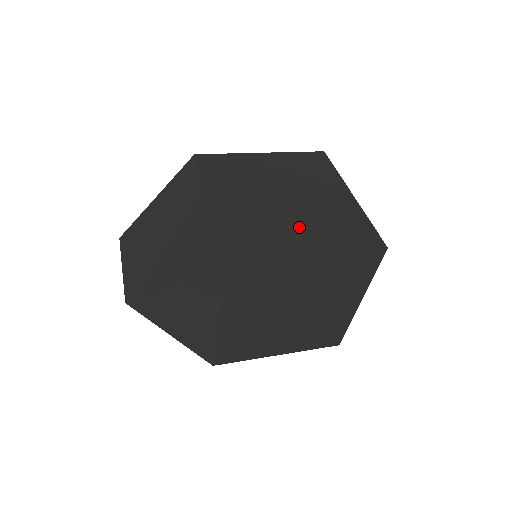
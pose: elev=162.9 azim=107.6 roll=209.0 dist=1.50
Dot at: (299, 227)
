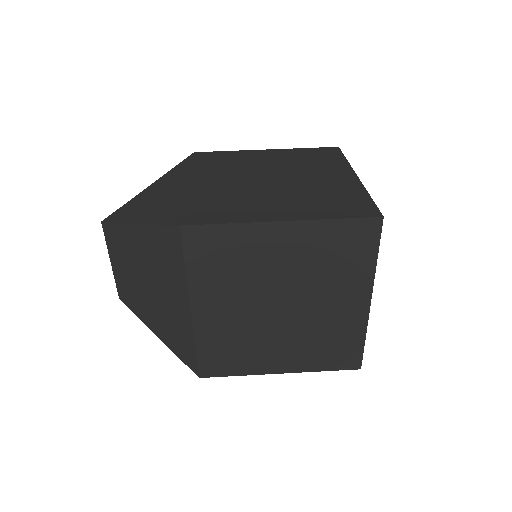
Dot at: (281, 345)
